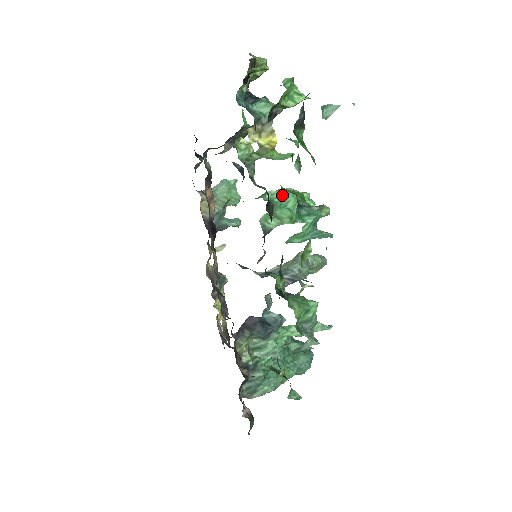
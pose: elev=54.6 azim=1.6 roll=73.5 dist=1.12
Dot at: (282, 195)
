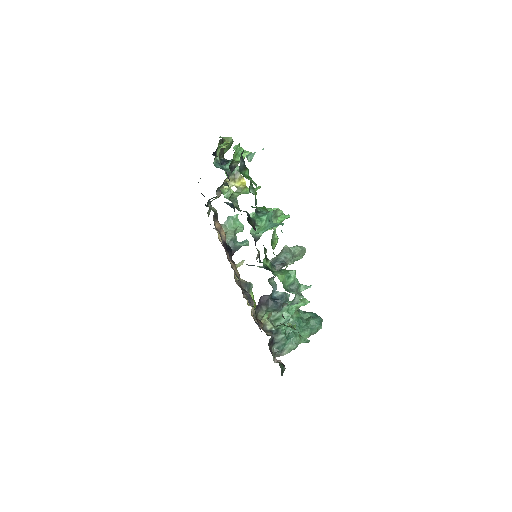
Dot at: occluded
